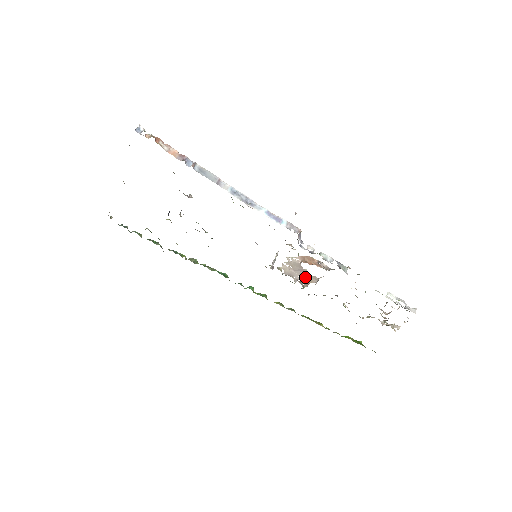
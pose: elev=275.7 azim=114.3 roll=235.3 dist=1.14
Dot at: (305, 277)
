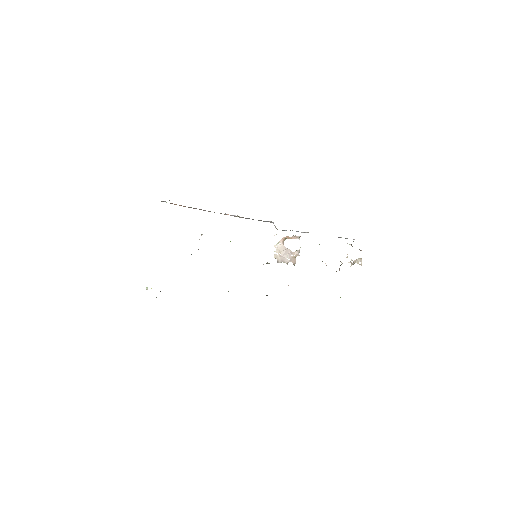
Dot at: (291, 257)
